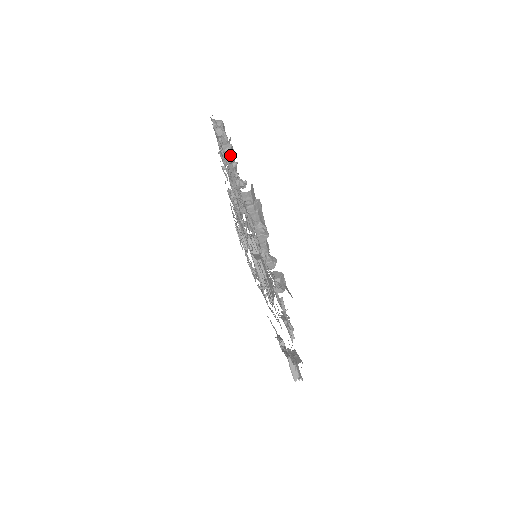
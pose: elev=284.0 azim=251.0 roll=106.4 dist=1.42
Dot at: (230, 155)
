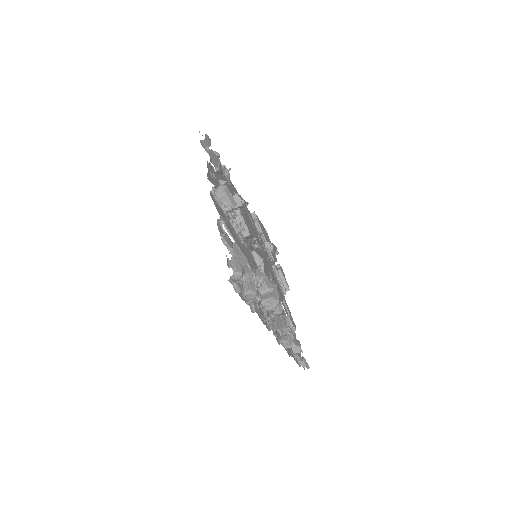
Dot at: occluded
